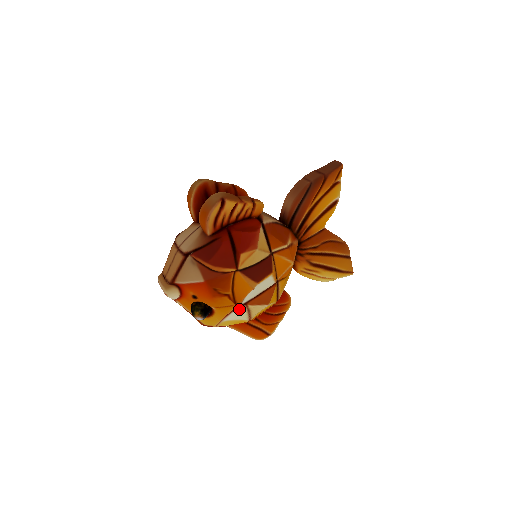
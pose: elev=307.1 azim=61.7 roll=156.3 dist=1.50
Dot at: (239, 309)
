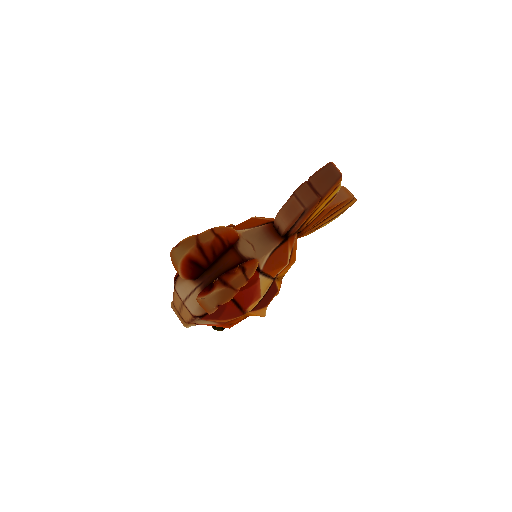
Dot at: occluded
